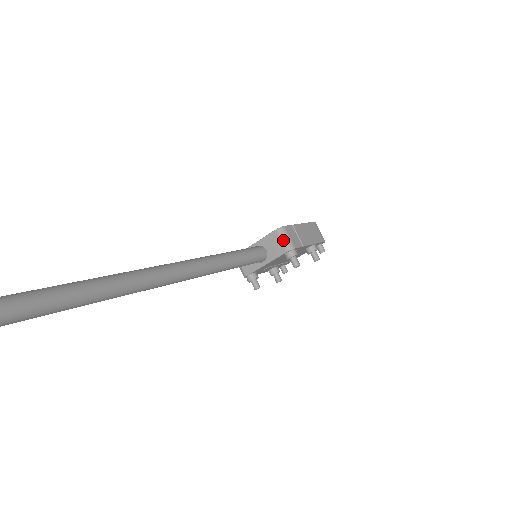
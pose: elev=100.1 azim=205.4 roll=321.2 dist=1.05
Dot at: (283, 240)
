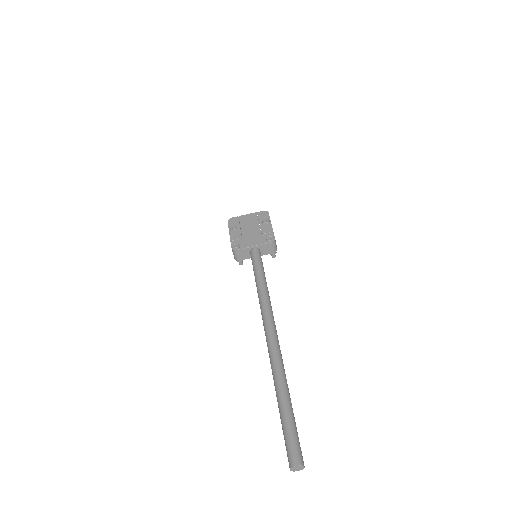
Dot at: (274, 247)
